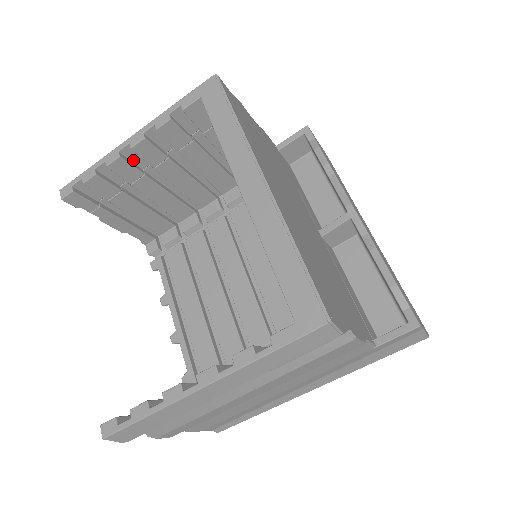
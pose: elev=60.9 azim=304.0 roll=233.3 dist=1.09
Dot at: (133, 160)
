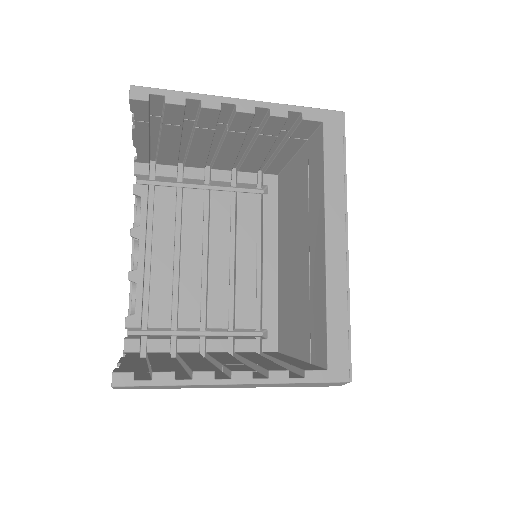
Dot at: (220, 113)
